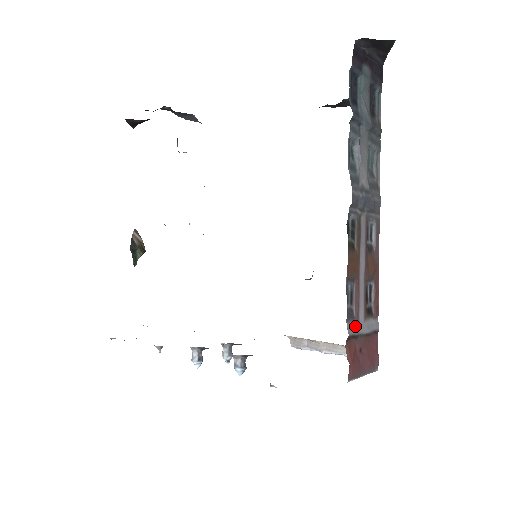
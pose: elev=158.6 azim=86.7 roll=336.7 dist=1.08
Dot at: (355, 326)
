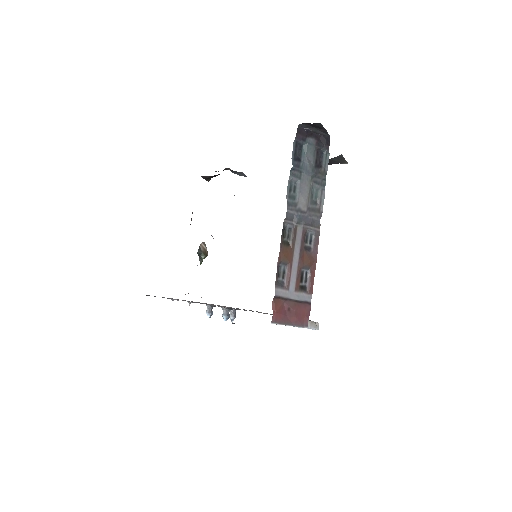
Dot at: (284, 292)
